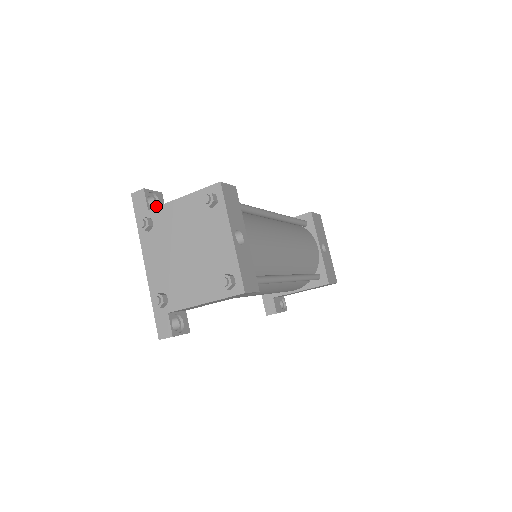
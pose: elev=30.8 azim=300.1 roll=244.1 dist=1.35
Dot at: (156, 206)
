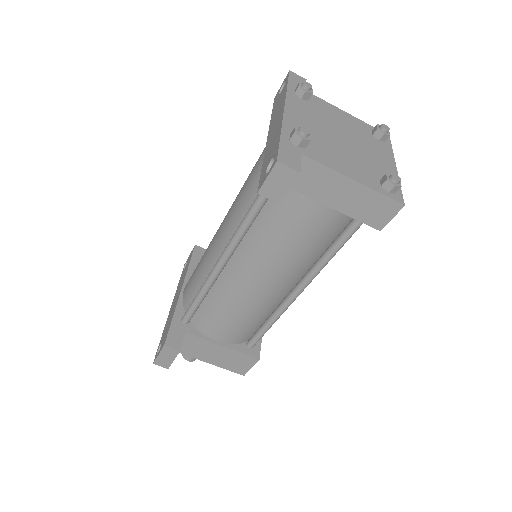
Dot at: occluded
